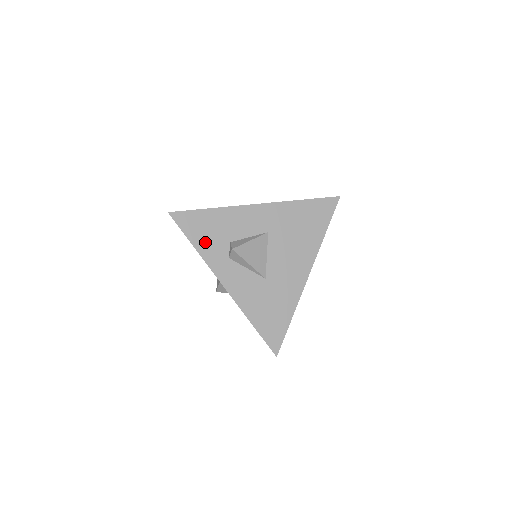
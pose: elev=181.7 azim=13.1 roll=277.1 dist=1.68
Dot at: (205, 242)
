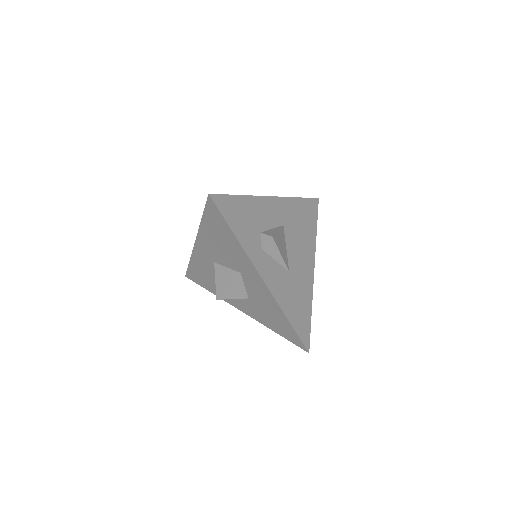
Dot at: (242, 231)
